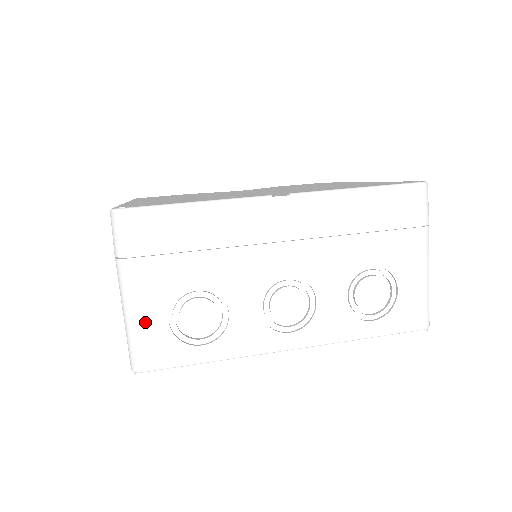
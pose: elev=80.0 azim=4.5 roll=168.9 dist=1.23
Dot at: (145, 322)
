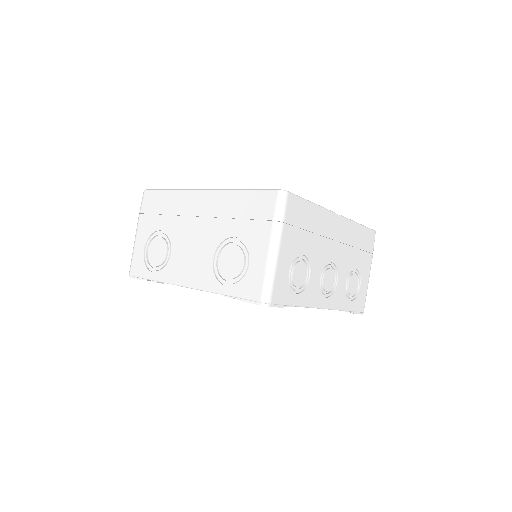
Dot at: (280, 269)
